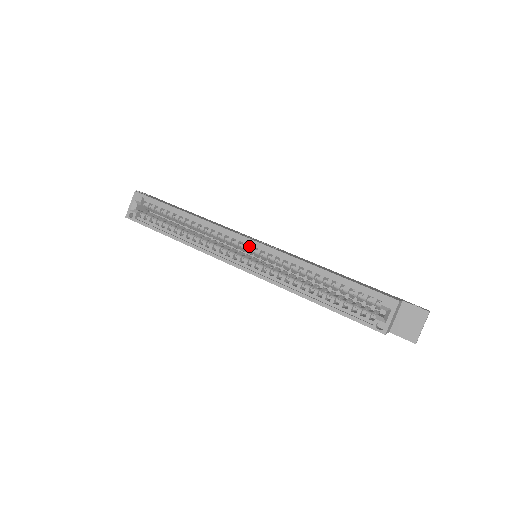
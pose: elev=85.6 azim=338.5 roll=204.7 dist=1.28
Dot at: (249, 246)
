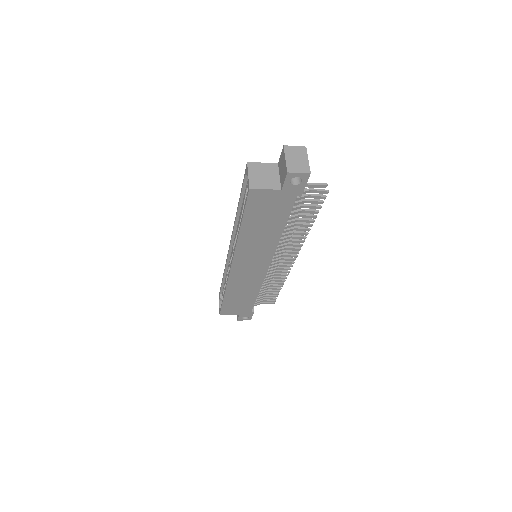
Dot at: occluded
